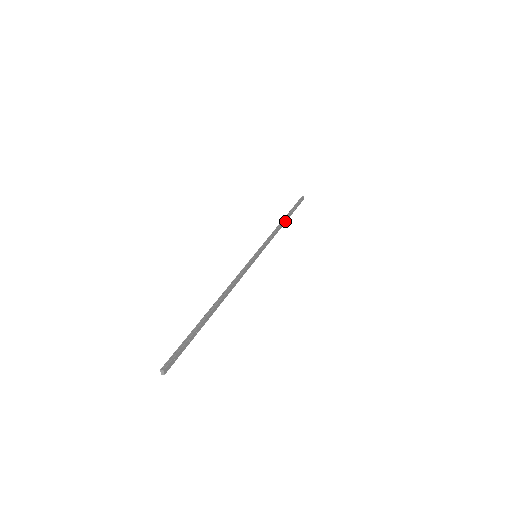
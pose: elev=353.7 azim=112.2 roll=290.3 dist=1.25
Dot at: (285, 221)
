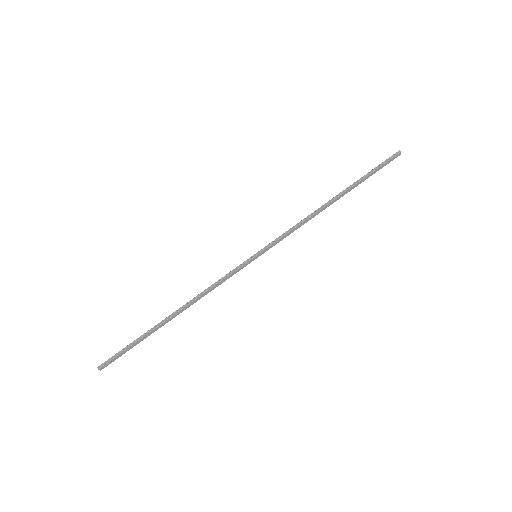
Dot at: (334, 201)
